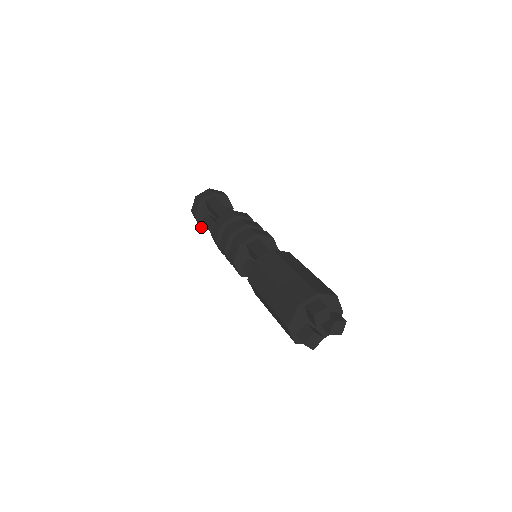
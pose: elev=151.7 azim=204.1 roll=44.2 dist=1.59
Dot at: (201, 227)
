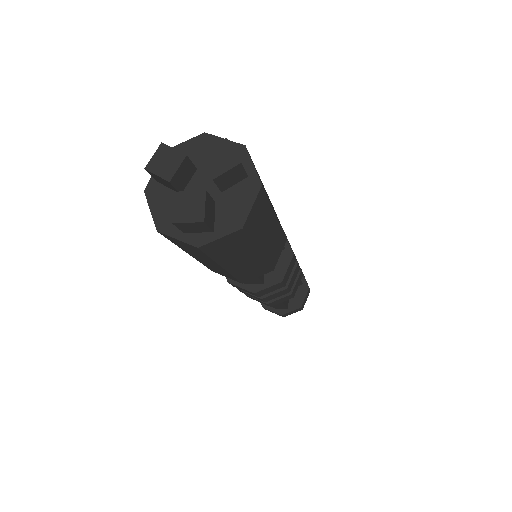
Dot at: occluded
